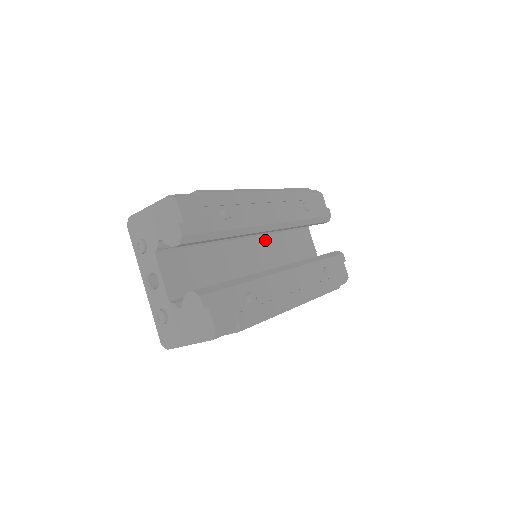
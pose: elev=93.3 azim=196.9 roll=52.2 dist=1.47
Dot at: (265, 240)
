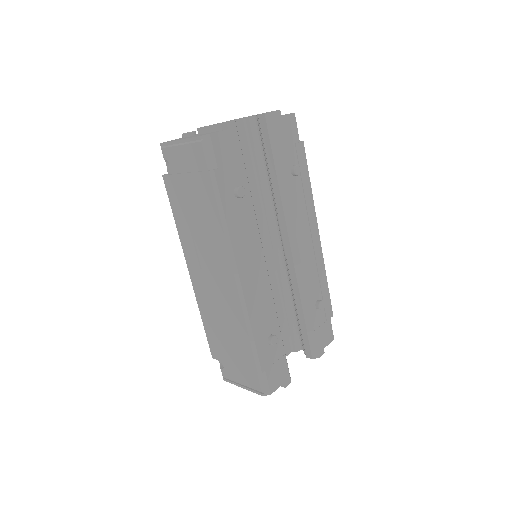
Dot at: (271, 272)
